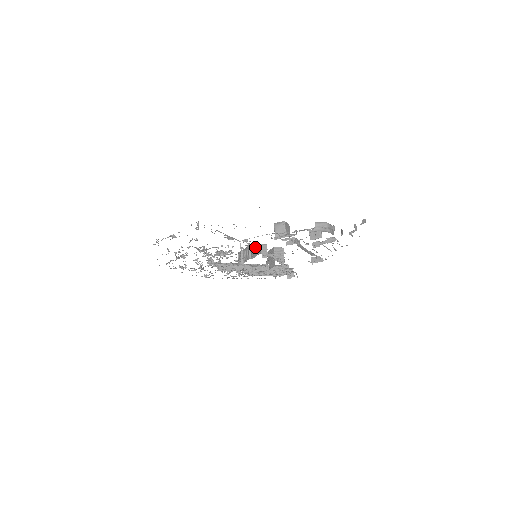
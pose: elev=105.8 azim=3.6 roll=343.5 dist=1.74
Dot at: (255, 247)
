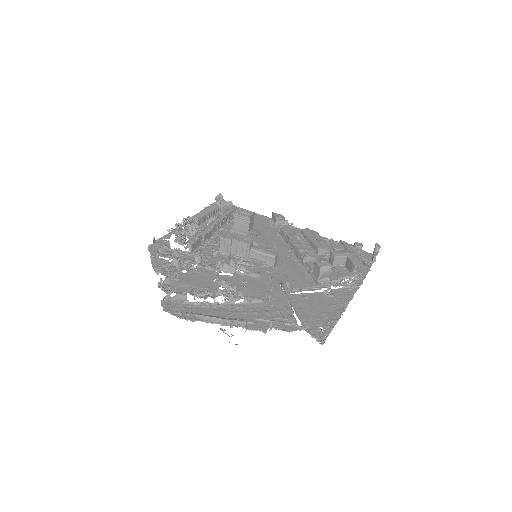
Dot at: occluded
